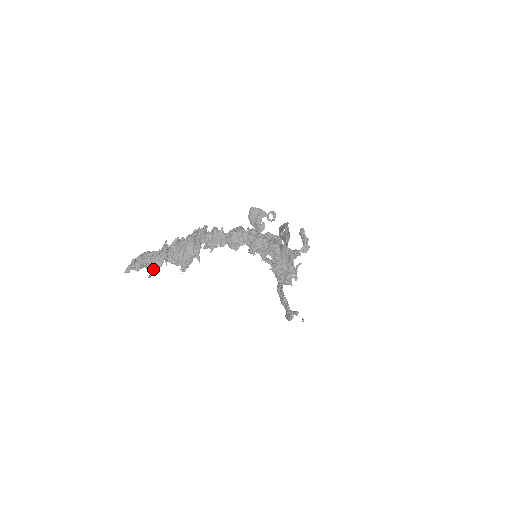
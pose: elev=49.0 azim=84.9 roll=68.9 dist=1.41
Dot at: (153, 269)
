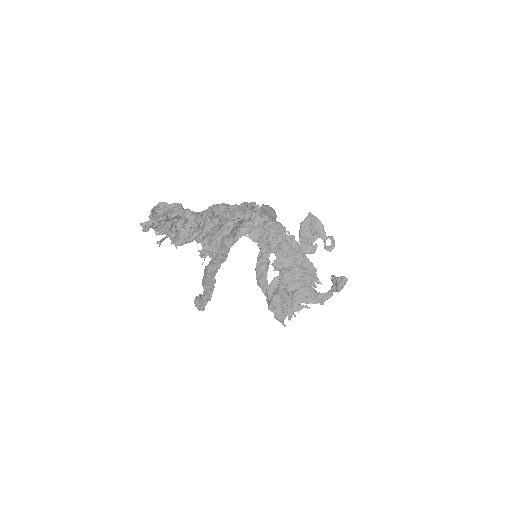
Dot at: (177, 240)
